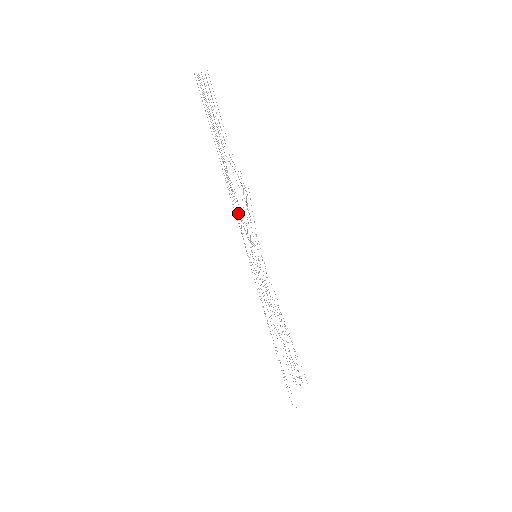
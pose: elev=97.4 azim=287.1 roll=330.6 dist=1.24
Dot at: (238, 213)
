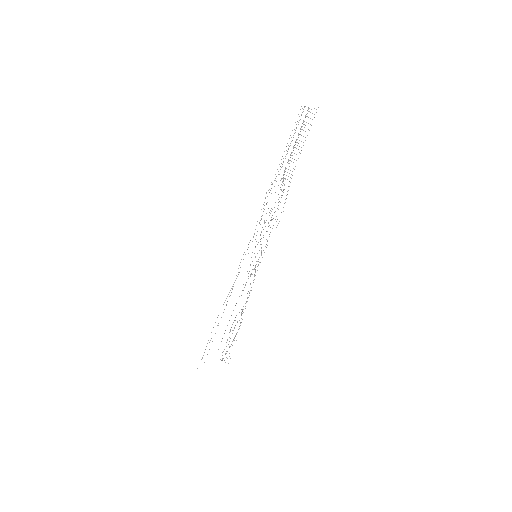
Dot at: occluded
